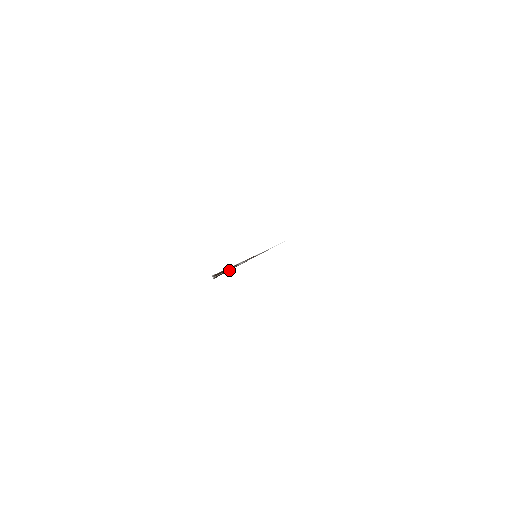
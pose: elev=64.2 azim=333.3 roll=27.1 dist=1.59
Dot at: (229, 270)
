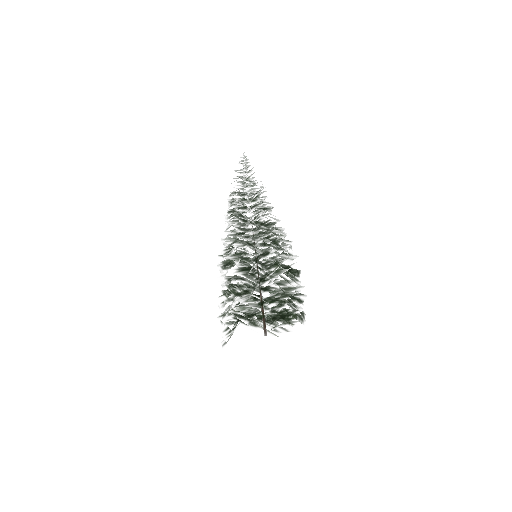
Dot at: occluded
